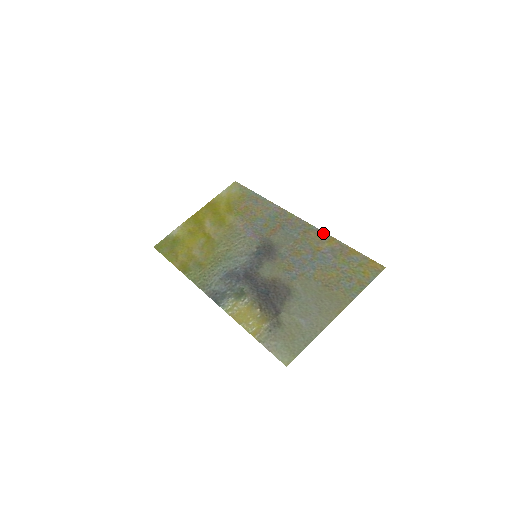
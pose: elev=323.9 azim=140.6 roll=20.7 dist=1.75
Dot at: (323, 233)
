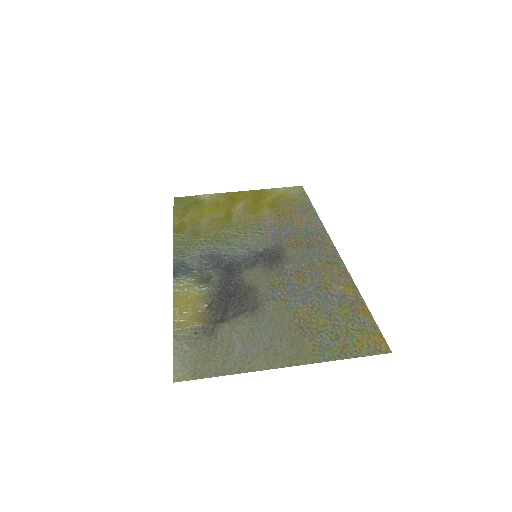
Dot at: (348, 275)
